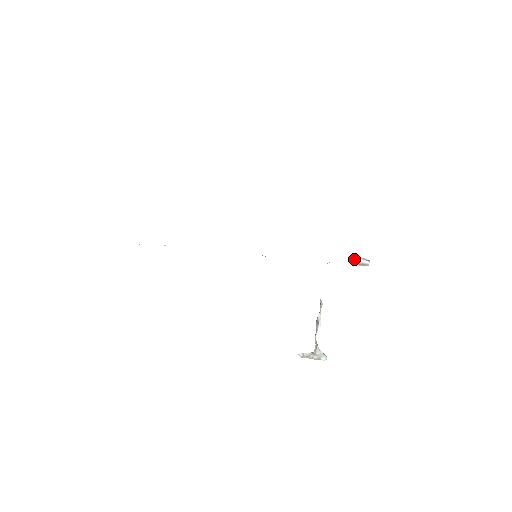
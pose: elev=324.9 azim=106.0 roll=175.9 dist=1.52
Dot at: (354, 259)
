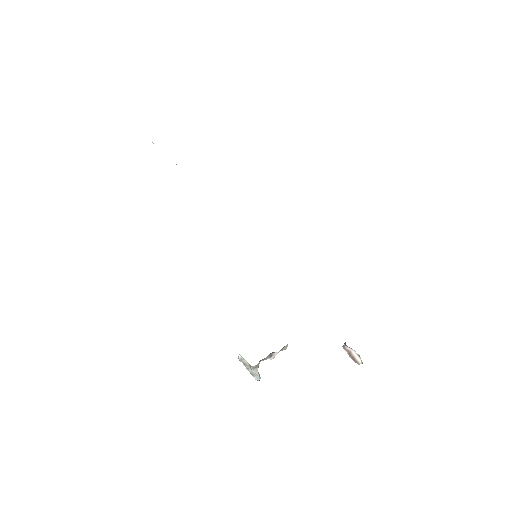
Dot at: (349, 347)
